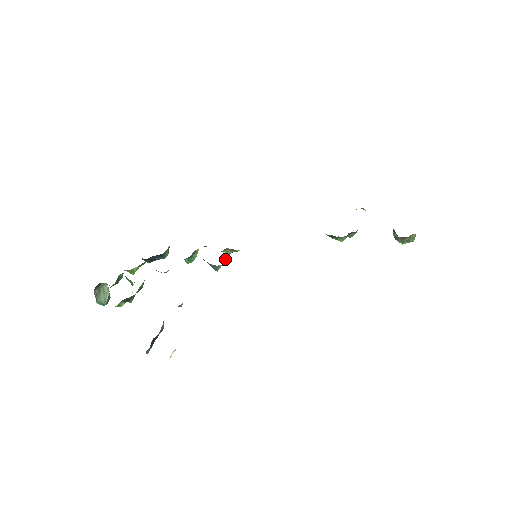
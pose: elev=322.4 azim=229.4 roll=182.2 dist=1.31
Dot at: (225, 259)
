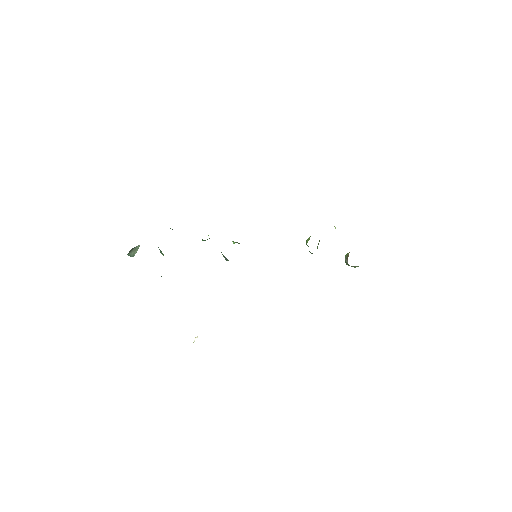
Dot at: occluded
